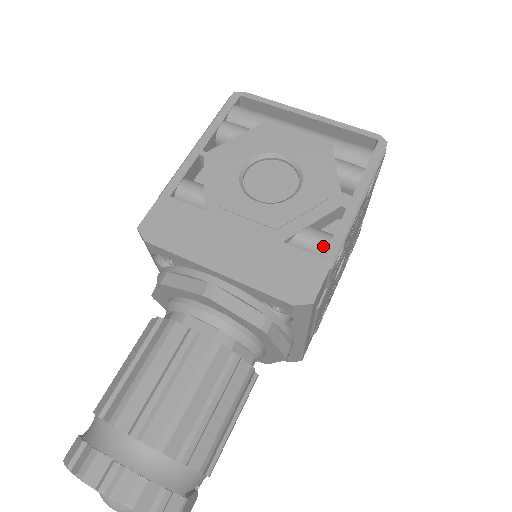
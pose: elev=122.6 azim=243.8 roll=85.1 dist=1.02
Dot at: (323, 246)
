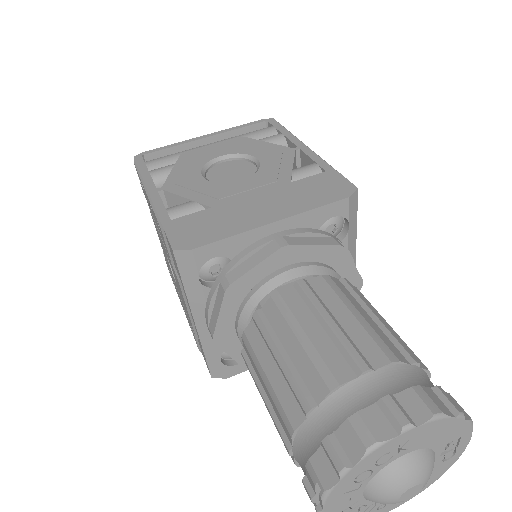
Dot at: (316, 169)
